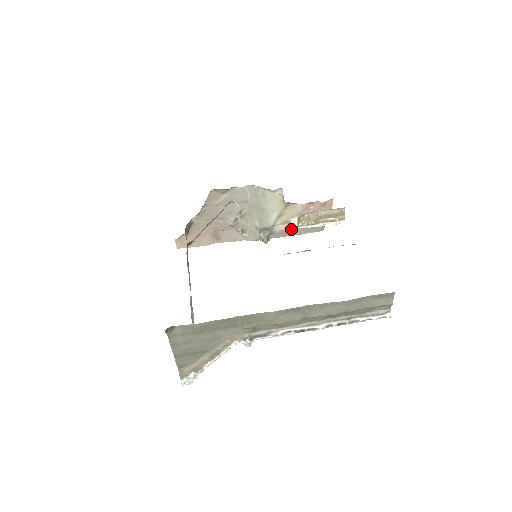
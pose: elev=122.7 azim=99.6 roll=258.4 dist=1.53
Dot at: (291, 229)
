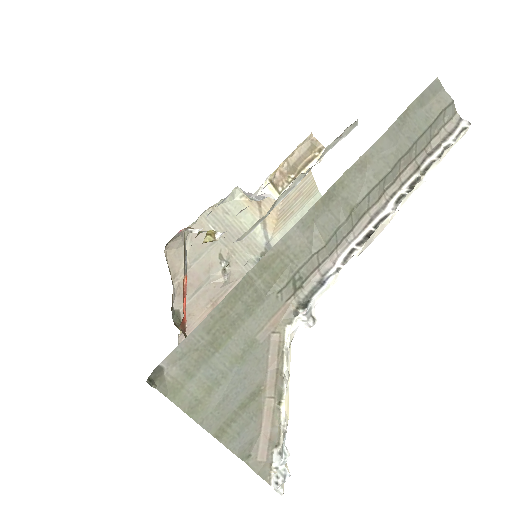
Dot at: occluded
